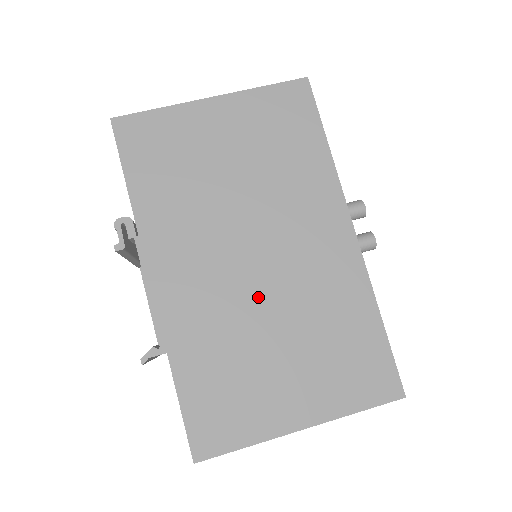
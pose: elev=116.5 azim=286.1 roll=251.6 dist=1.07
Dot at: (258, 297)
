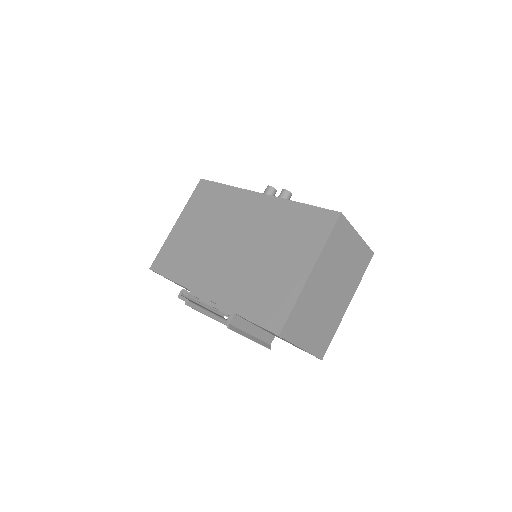
Dot at: (247, 255)
